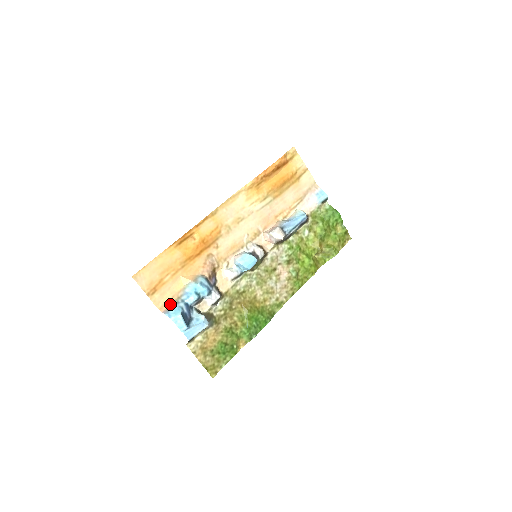
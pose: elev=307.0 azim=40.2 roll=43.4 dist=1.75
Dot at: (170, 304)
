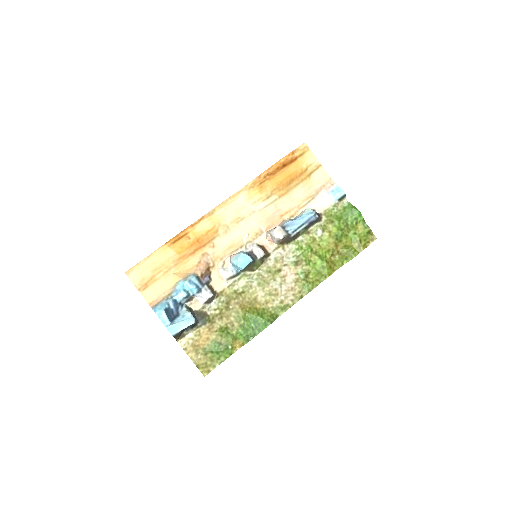
Dot at: (160, 300)
